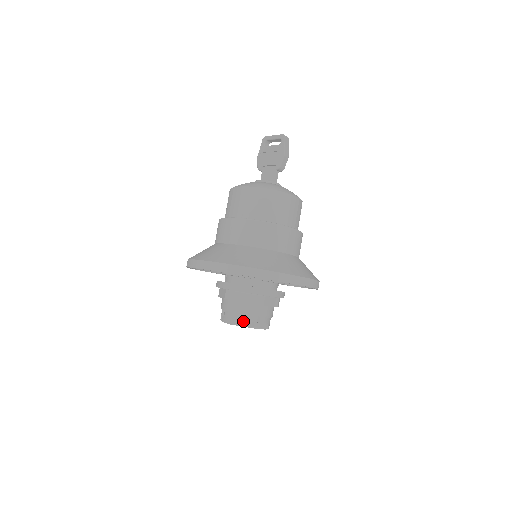
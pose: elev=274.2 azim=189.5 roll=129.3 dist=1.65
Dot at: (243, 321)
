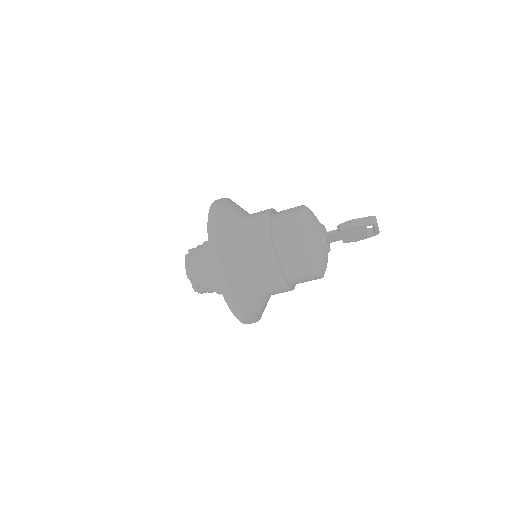
Dot at: occluded
